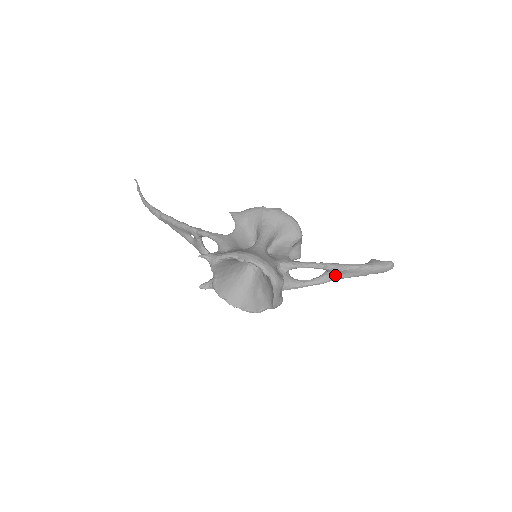
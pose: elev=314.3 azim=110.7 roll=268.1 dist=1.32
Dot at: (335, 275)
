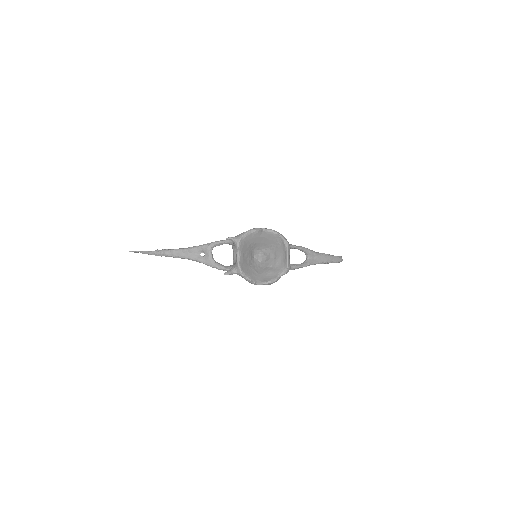
Dot at: (313, 259)
